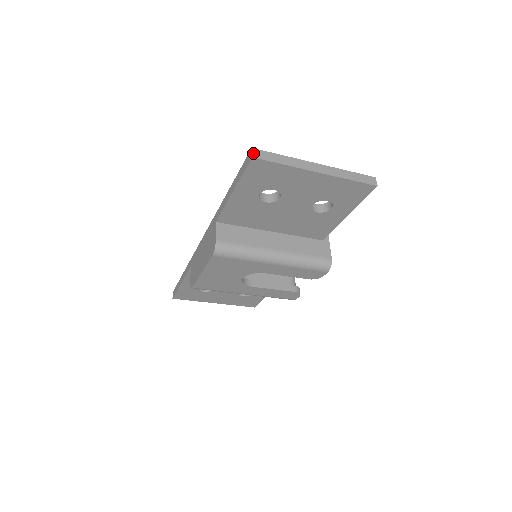
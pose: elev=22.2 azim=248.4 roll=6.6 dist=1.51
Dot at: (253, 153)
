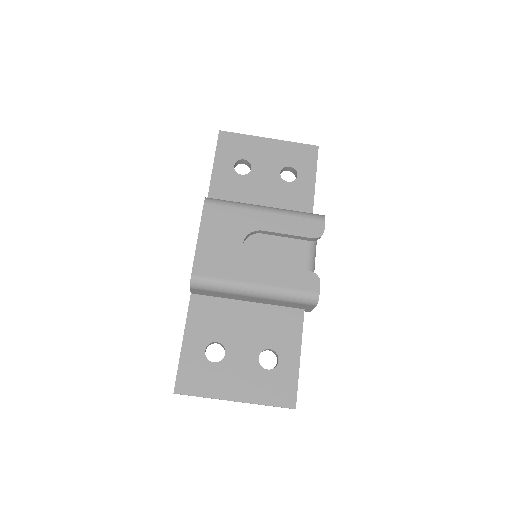
Dot at: (220, 133)
